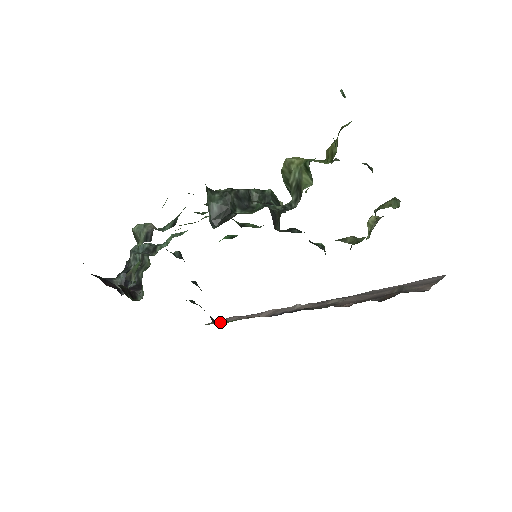
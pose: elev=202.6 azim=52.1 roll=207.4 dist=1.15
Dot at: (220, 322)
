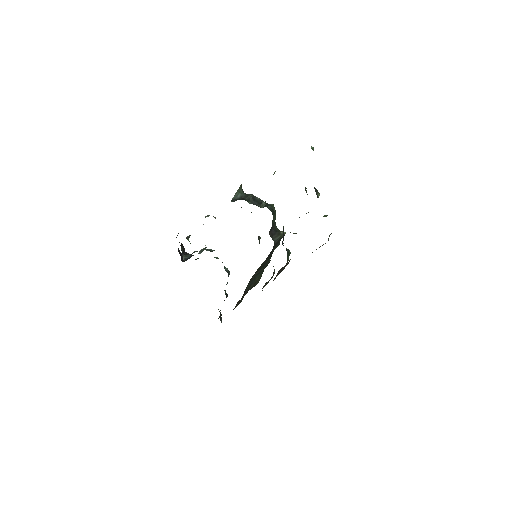
Dot at: occluded
